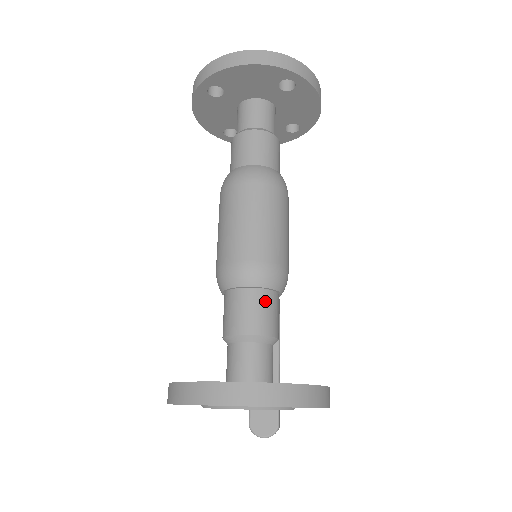
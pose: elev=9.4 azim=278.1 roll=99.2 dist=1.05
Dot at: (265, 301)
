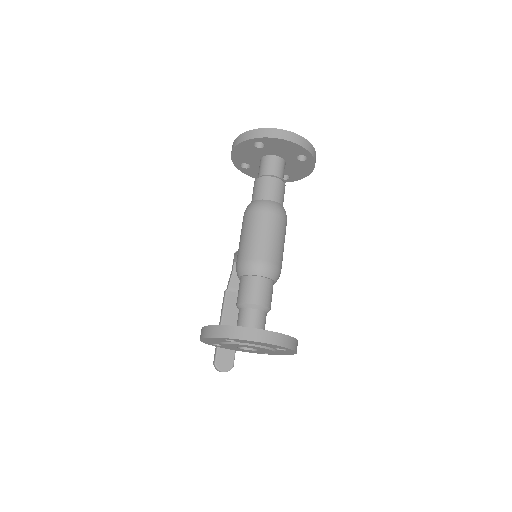
Dot at: (270, 287)
